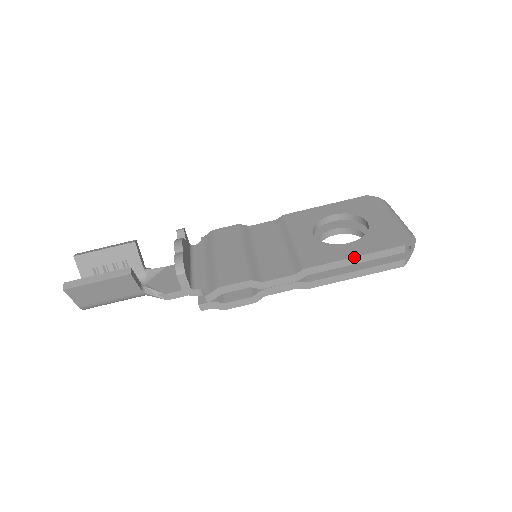
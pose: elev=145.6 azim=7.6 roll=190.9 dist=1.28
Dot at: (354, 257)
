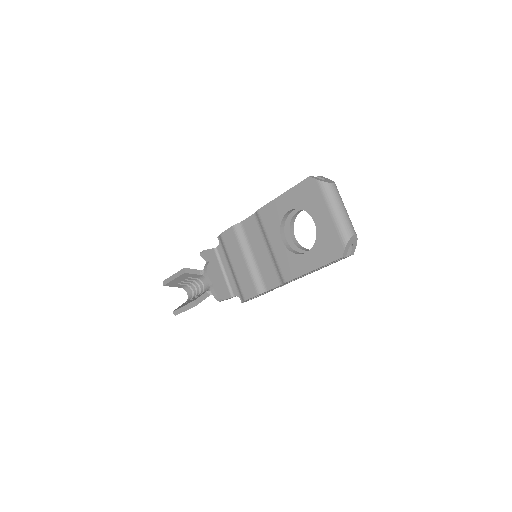
Dot at: occluded
